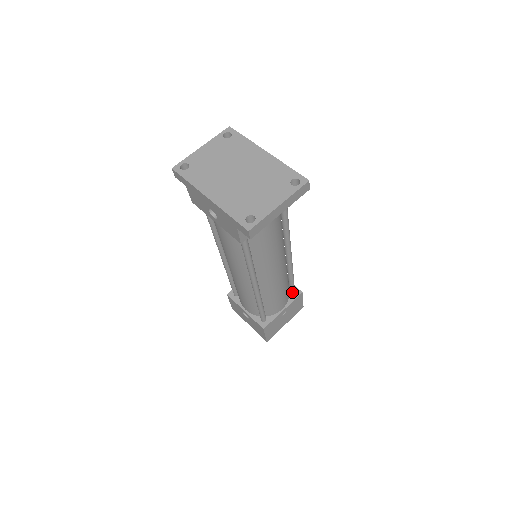
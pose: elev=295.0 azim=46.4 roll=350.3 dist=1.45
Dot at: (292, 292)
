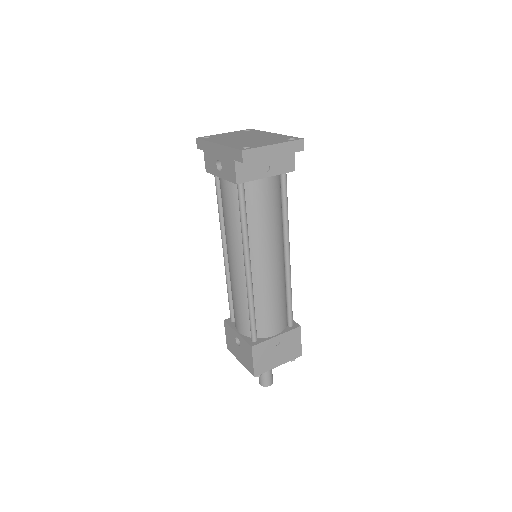
Dot at: (289, 321)
